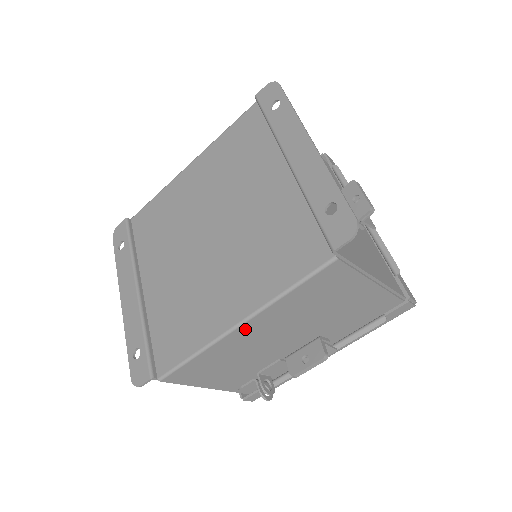
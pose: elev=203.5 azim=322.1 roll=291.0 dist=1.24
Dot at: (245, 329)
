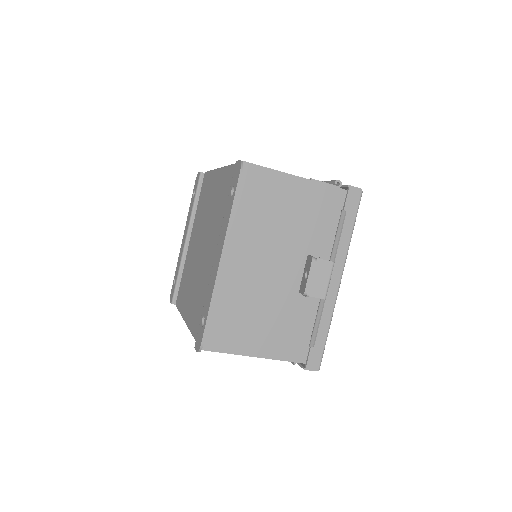
Dot at: occluded
